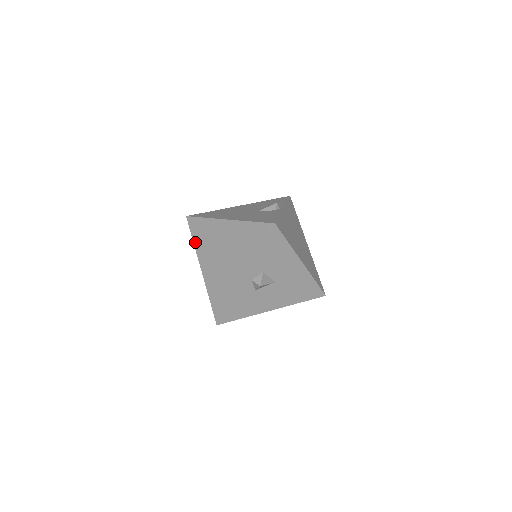
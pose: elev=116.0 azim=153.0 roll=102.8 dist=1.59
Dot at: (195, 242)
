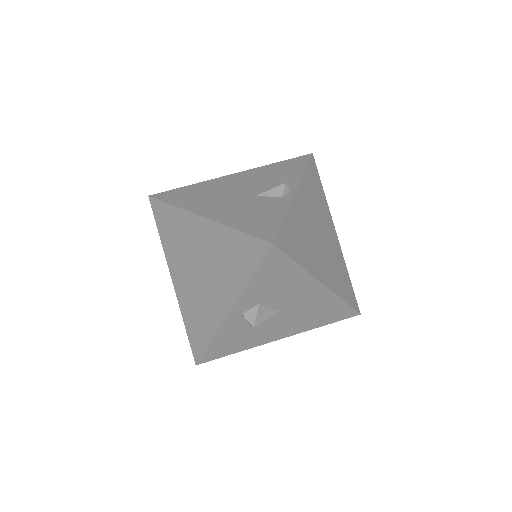
Dot at: (162, 239)
